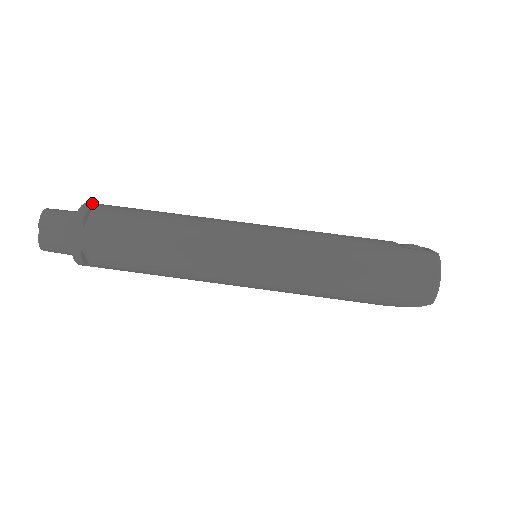
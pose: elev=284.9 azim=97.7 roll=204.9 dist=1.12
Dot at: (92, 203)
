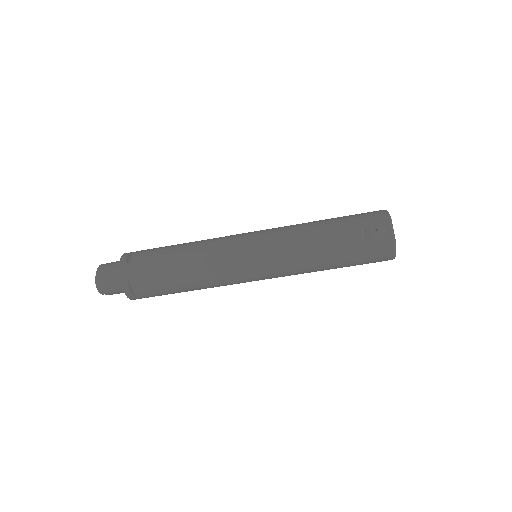
Dot at: (123, 274)
